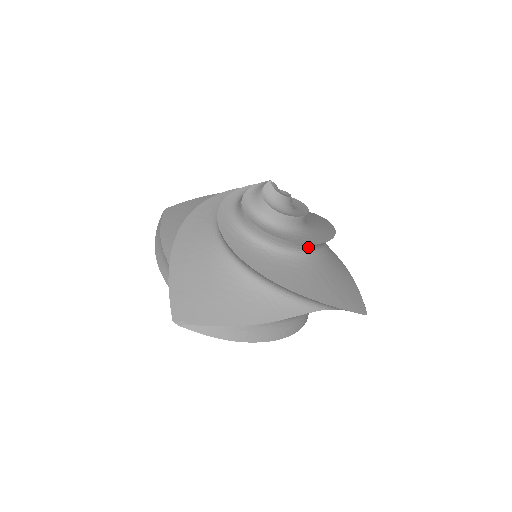
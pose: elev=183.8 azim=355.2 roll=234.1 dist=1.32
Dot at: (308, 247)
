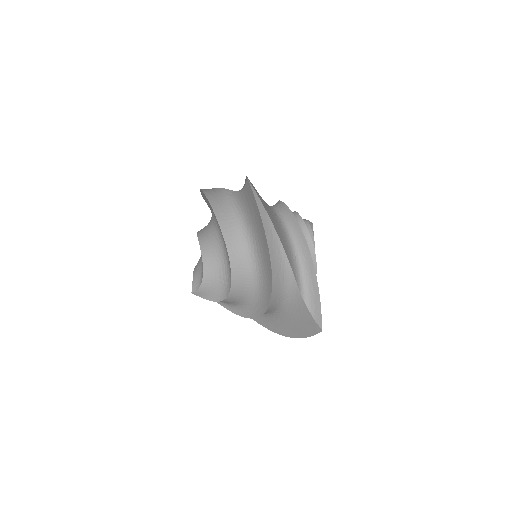
Dot at: occluded
